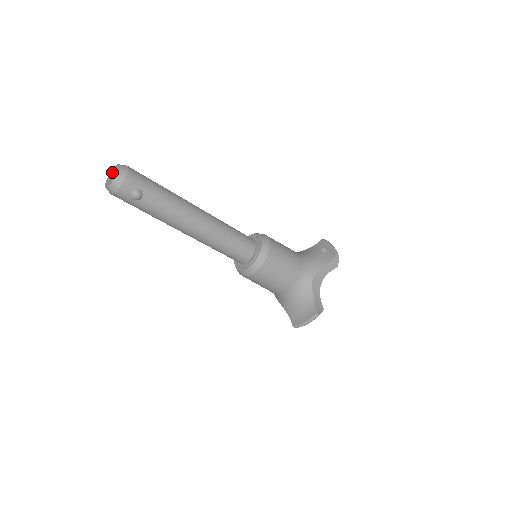
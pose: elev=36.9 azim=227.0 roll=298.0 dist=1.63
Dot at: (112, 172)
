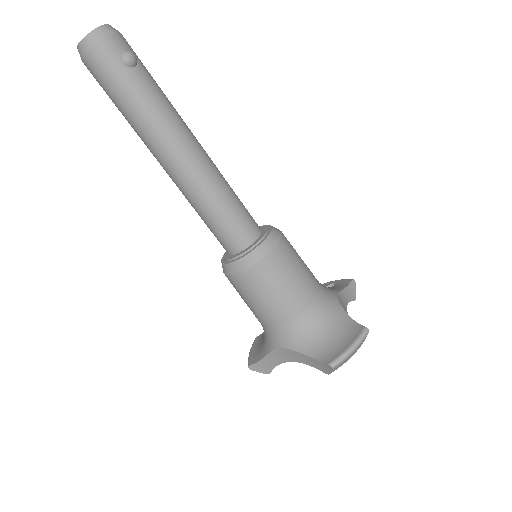
Dot at: occluded
